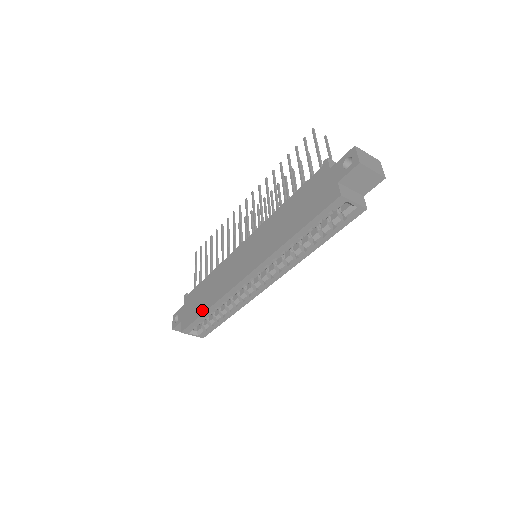
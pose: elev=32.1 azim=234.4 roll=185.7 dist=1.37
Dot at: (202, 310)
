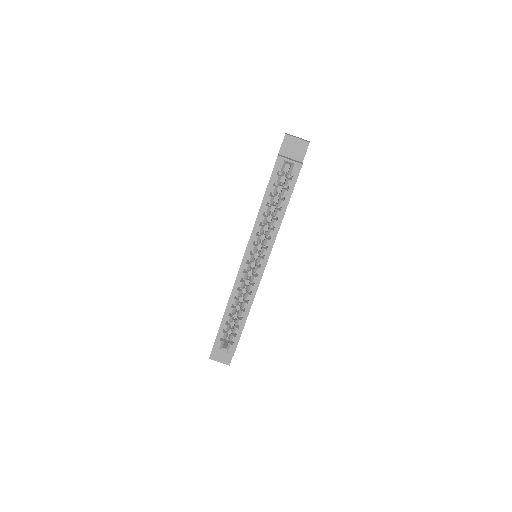
Dot at: (223, 316)
